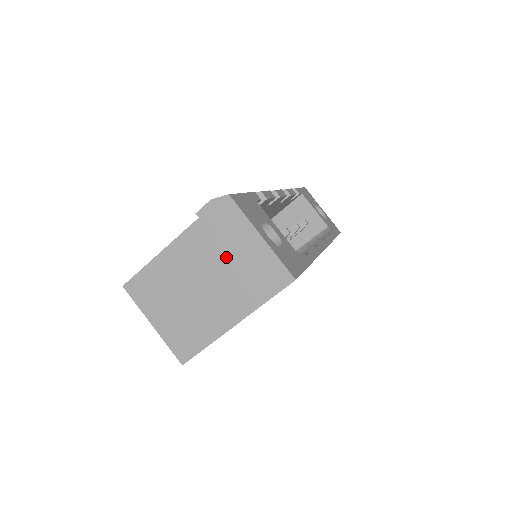
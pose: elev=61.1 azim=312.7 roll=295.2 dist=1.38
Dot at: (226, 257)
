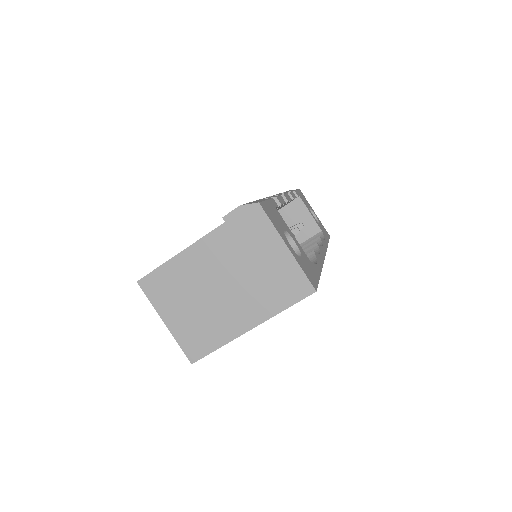
Dot at: (249, 263)
